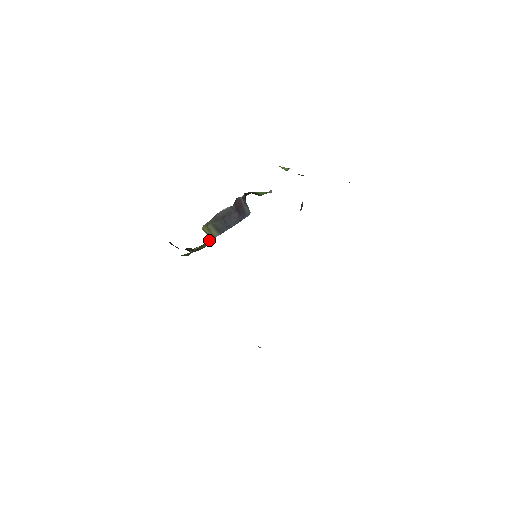
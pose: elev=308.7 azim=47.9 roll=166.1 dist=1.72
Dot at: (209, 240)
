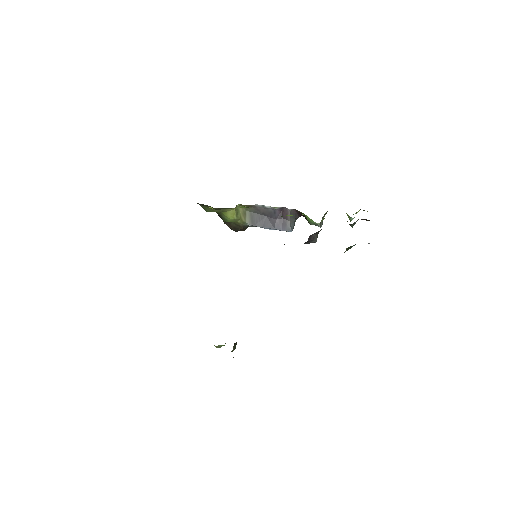
Dot at: (233, 216)
